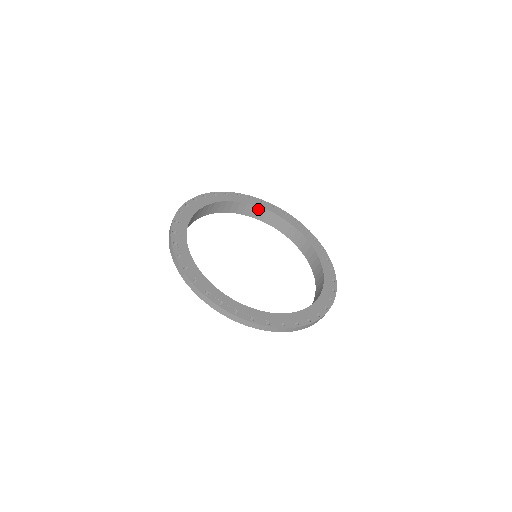
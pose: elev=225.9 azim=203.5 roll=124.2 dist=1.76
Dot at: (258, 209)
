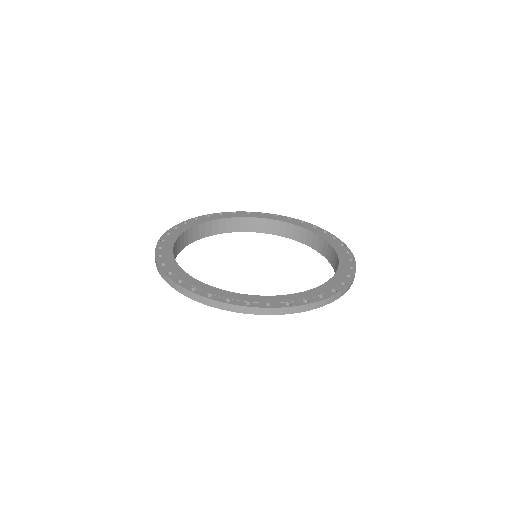
Dot at: (270, 222)
